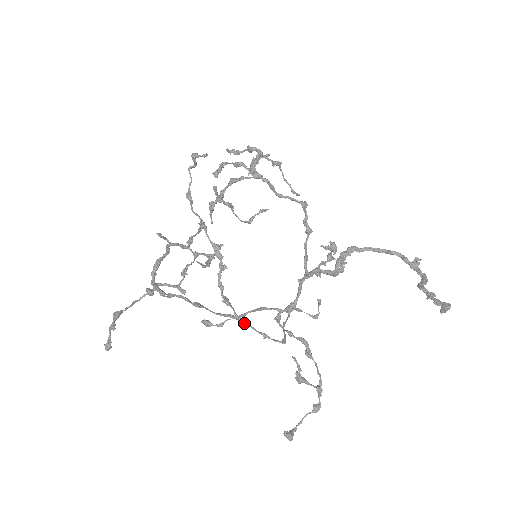
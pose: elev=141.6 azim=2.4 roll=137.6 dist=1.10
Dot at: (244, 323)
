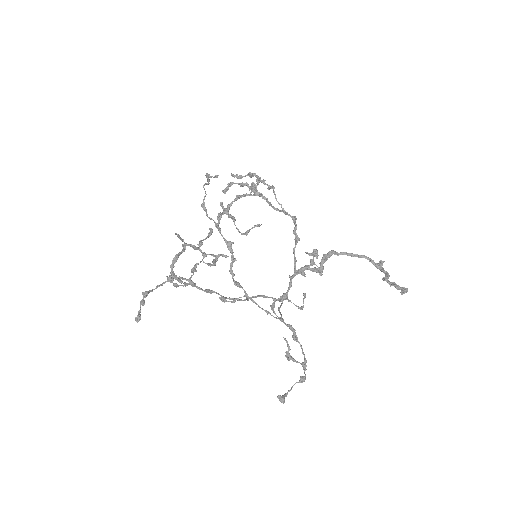
Dot at: (252, 301)
